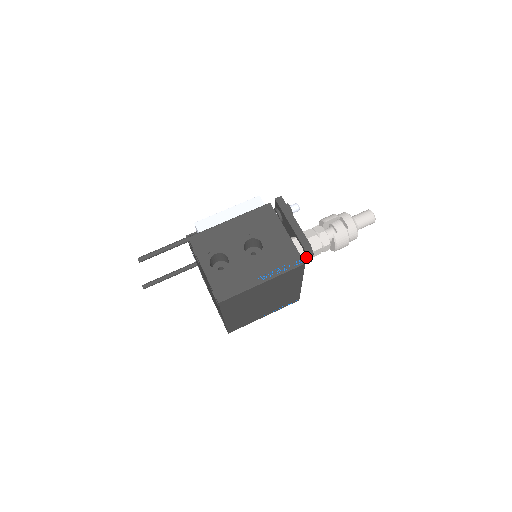
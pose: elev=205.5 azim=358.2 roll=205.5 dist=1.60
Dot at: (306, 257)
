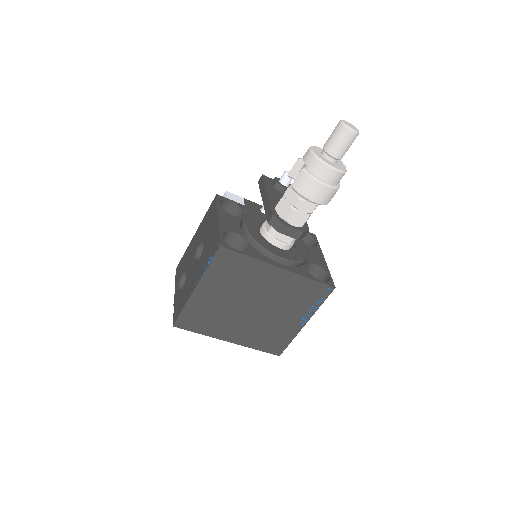
Dot at: (279, 232)
